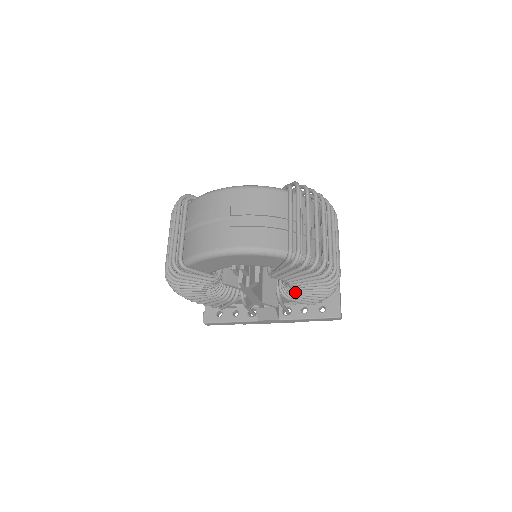
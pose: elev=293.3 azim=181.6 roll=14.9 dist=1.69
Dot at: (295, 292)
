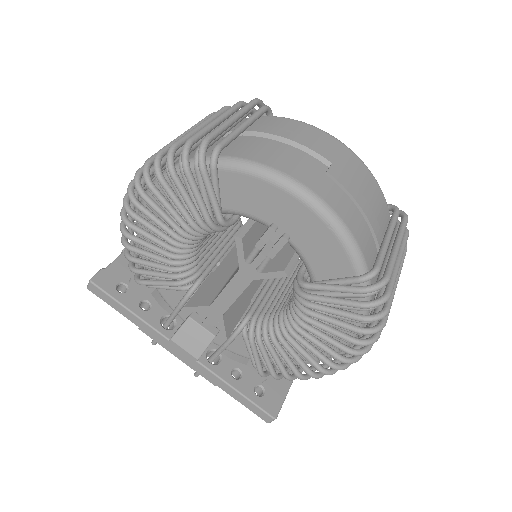
Dot at: (280, 337)
